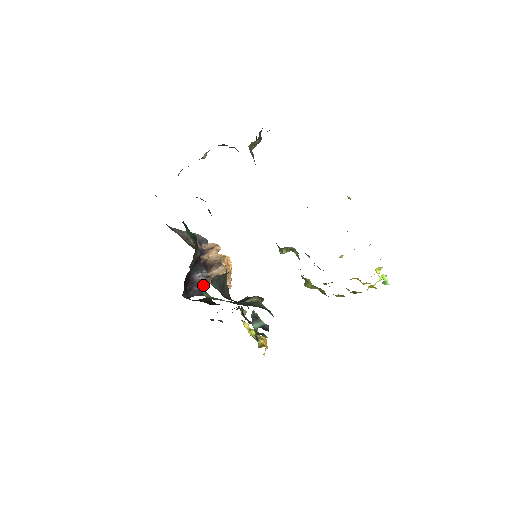
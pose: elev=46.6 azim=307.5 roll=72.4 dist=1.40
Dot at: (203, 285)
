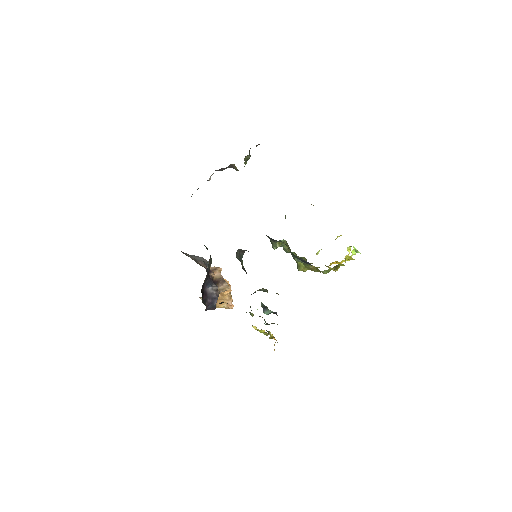
Dot at: (214, 298)
